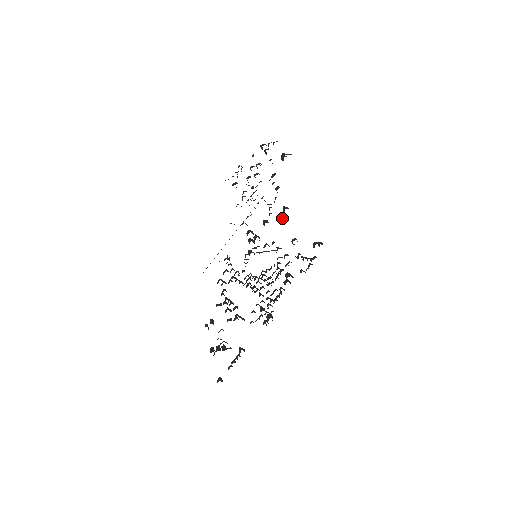
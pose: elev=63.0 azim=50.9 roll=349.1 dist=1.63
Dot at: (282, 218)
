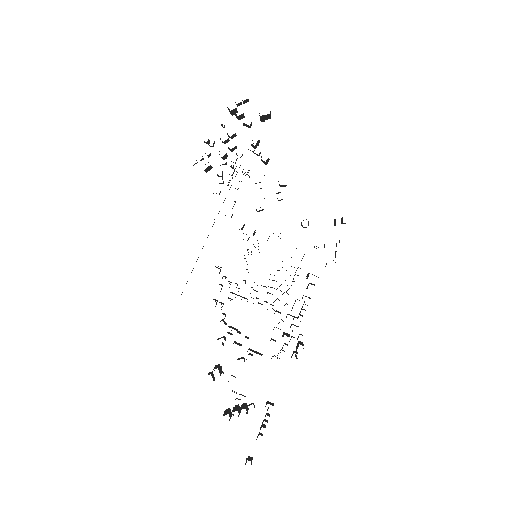
Dot at: occluded
